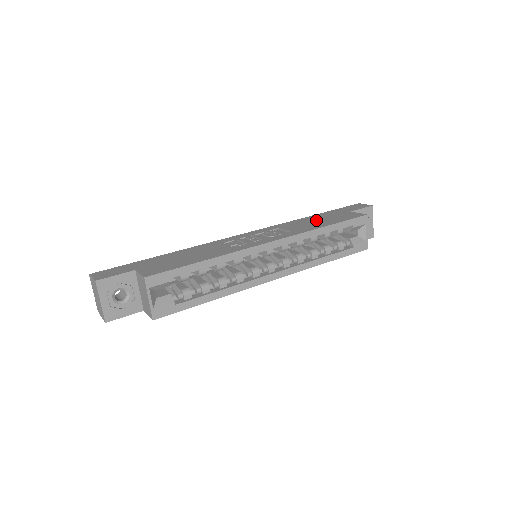
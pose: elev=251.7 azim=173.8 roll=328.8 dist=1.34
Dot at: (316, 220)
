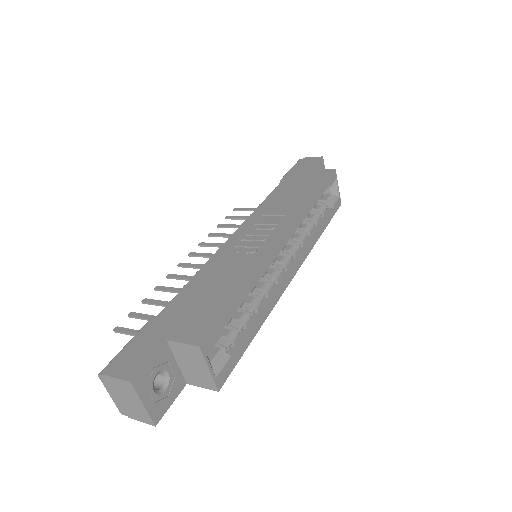
Dot at: (291, 191)
